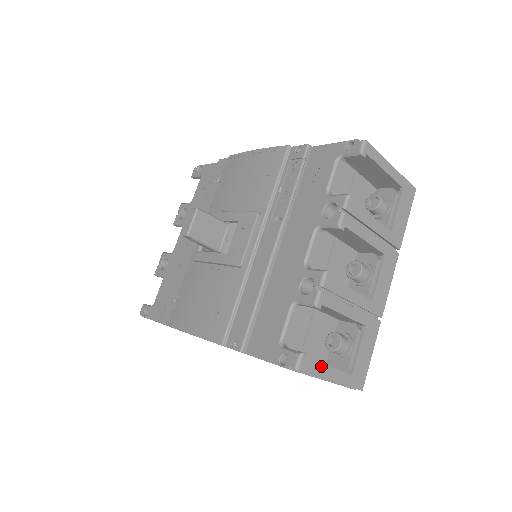
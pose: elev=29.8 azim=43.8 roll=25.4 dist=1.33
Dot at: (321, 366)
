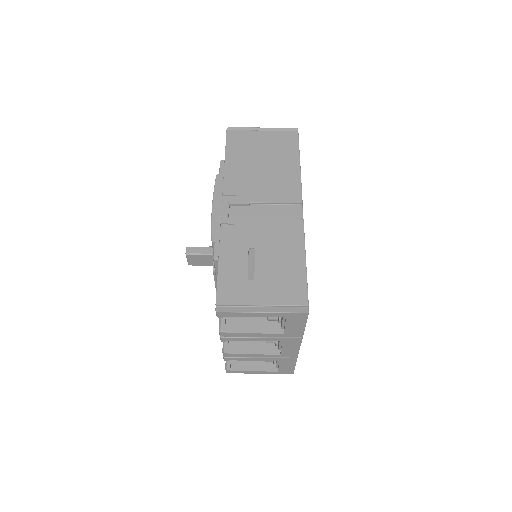
Dot at: occluded
